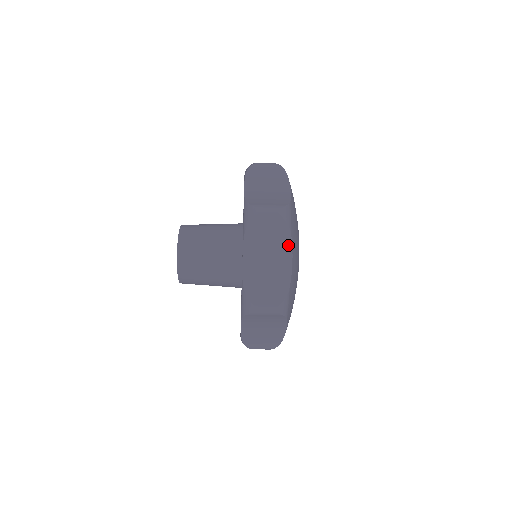
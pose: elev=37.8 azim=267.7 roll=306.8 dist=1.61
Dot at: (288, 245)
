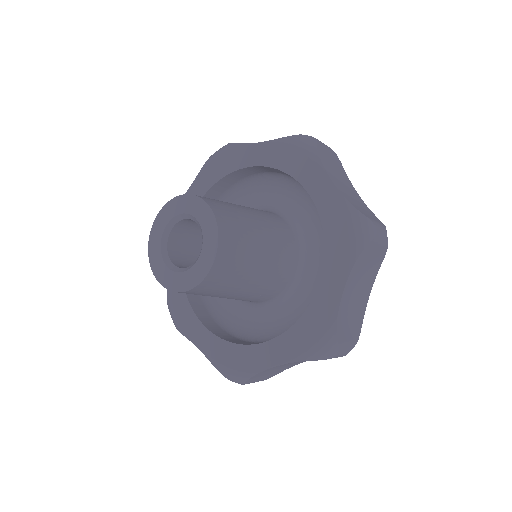
Dot at: occluded
